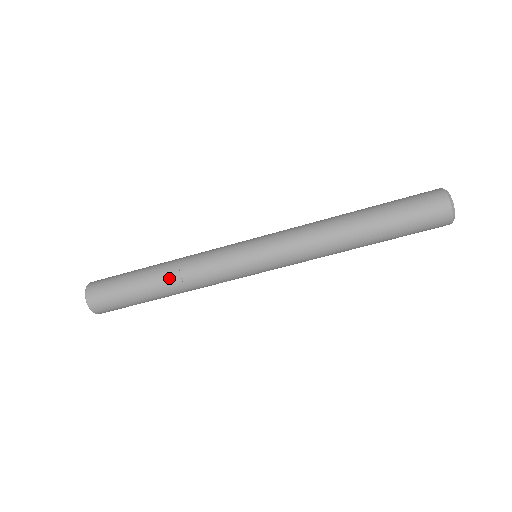
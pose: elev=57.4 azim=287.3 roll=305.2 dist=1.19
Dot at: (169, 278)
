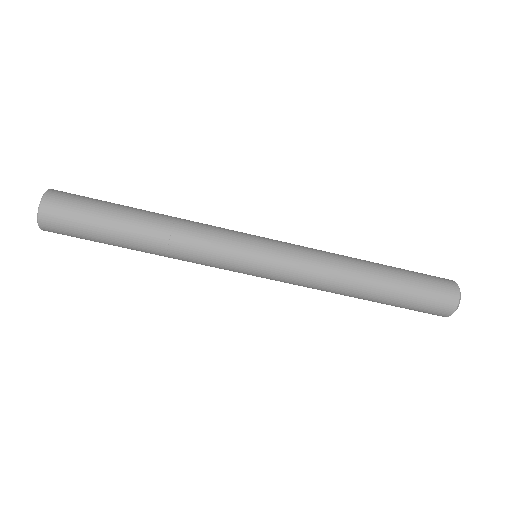
Dot at: (153, 246)
